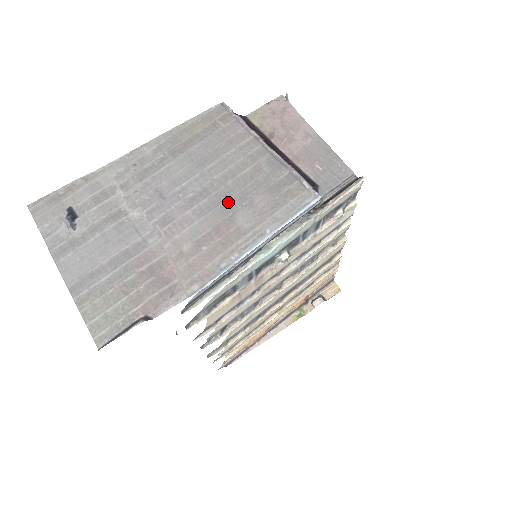
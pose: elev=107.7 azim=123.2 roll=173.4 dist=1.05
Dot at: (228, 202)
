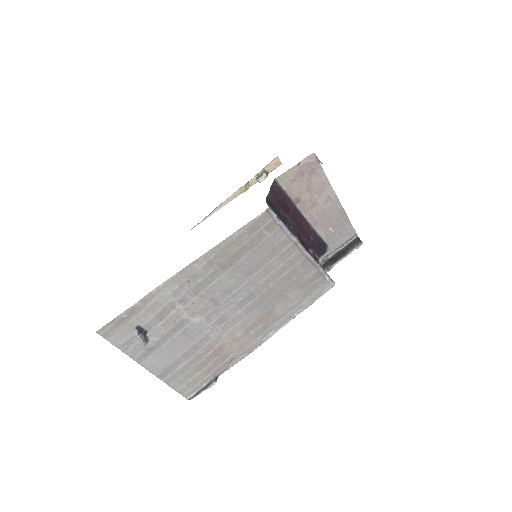
Dot at: (269, 300)
